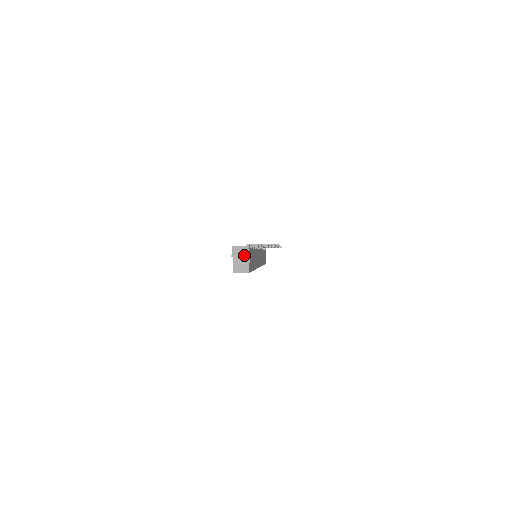
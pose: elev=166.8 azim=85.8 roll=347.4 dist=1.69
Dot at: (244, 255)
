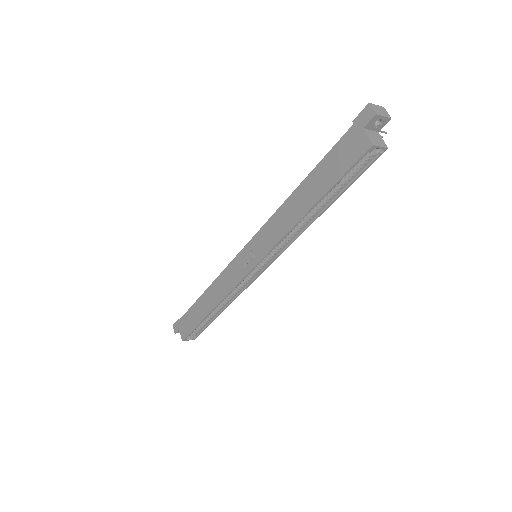
Dot at: (386, 115)
